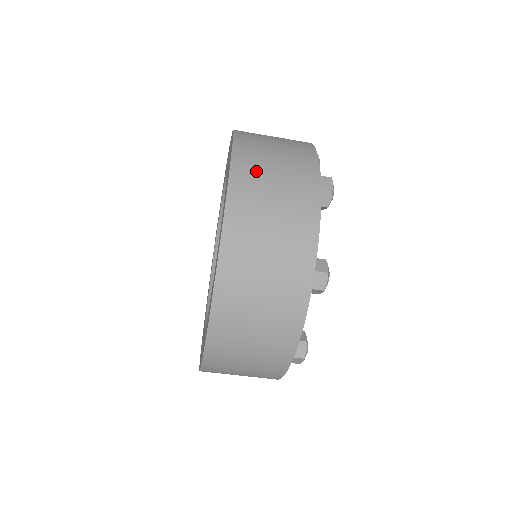
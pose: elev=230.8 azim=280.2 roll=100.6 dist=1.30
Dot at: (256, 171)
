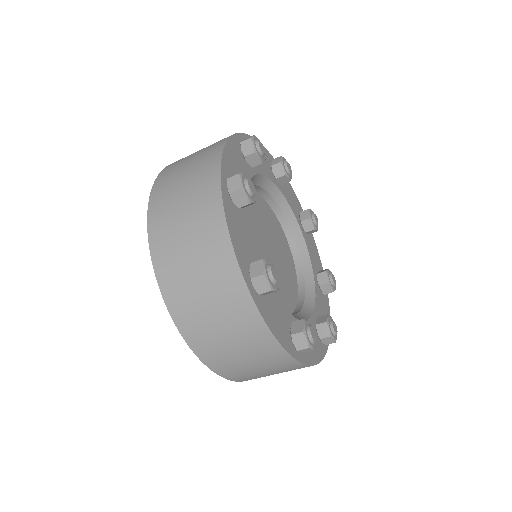
Dot at: occluded
